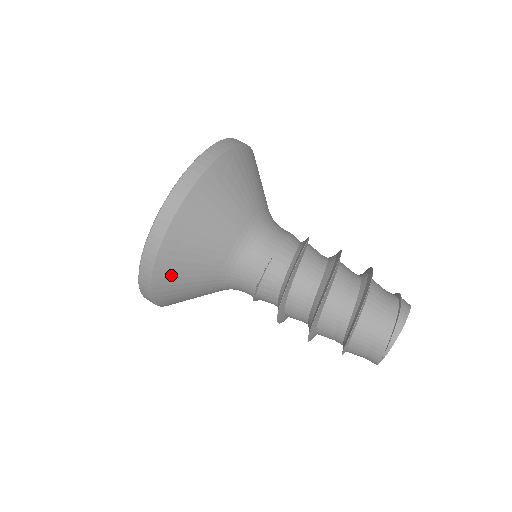
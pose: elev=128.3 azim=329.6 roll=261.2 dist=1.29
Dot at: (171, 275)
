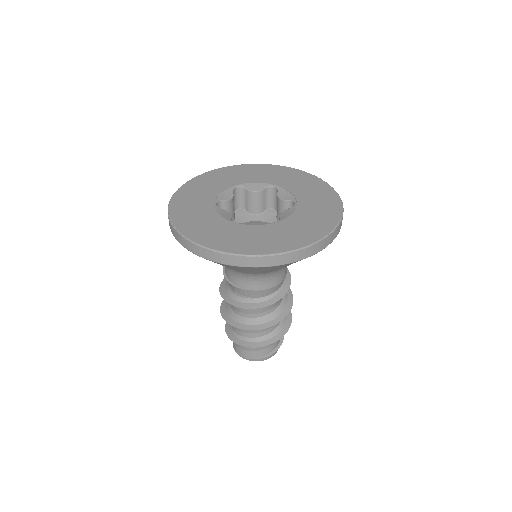
Dot at: occluded
